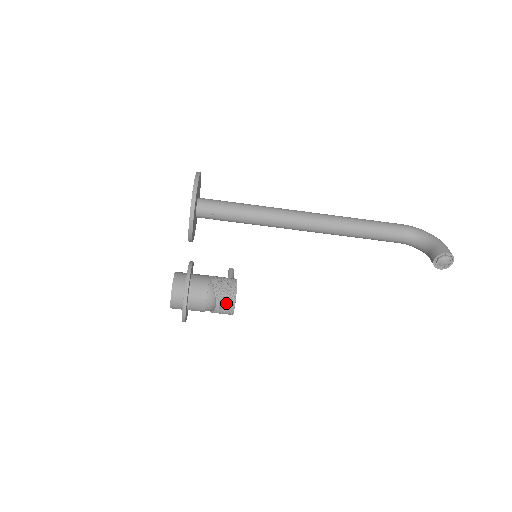
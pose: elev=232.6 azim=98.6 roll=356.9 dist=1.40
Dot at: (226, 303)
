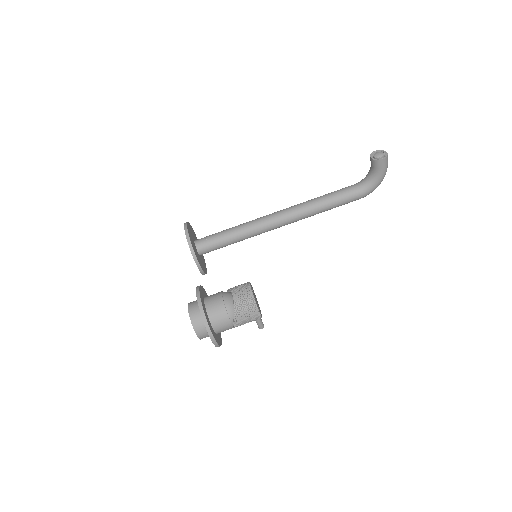
Dot at: (241, 288)
